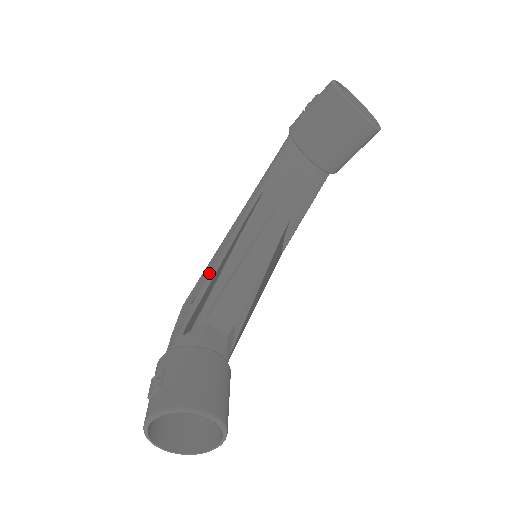
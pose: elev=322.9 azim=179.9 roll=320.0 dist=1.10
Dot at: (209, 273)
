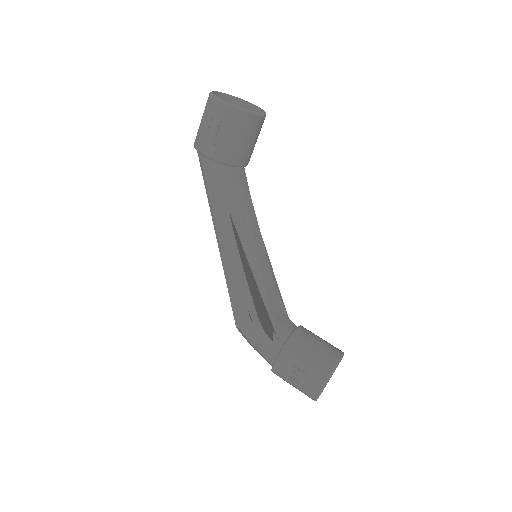
Dot at: (244, 294)
